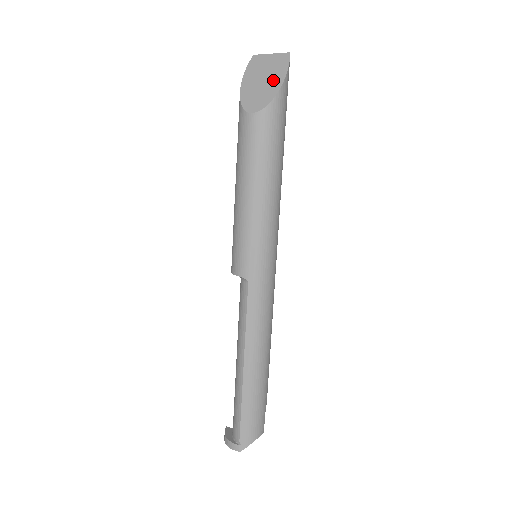
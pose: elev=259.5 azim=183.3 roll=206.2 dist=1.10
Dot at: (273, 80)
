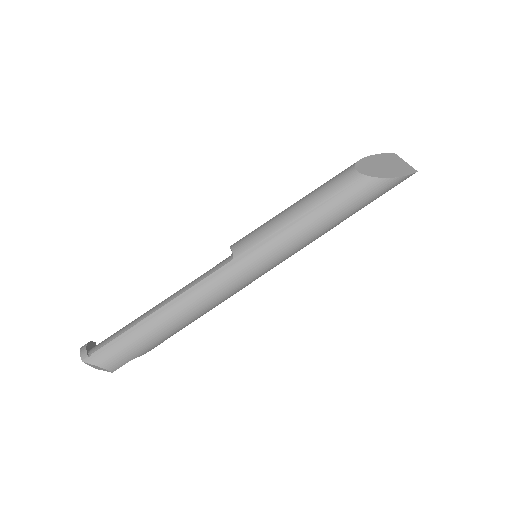
Dot at: (390, 171)
